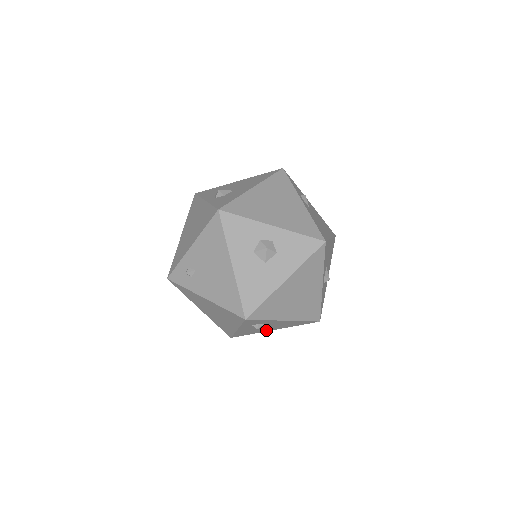
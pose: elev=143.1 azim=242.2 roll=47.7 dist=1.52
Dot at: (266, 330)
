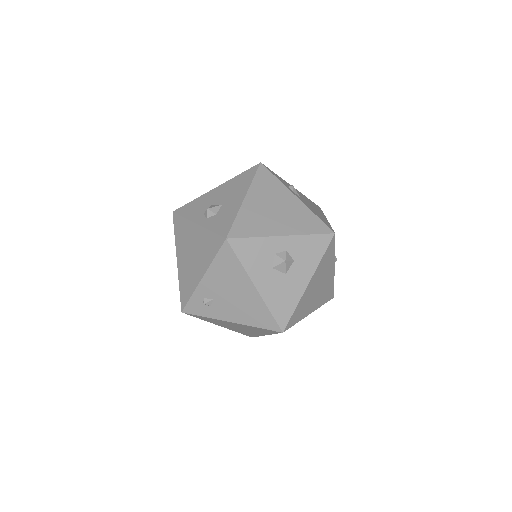
Dot at: occluded
